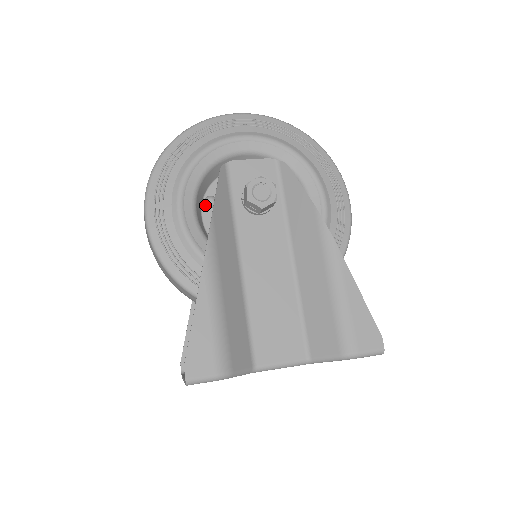
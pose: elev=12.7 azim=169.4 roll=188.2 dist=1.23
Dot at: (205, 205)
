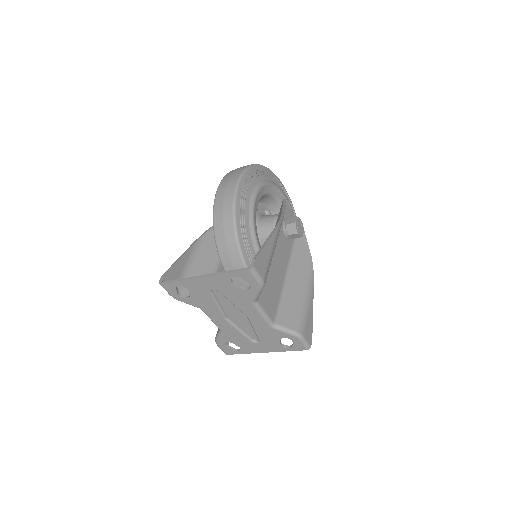
Dot at: occluded
